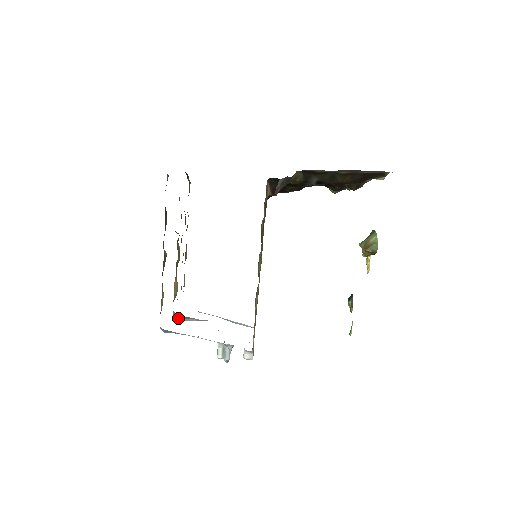
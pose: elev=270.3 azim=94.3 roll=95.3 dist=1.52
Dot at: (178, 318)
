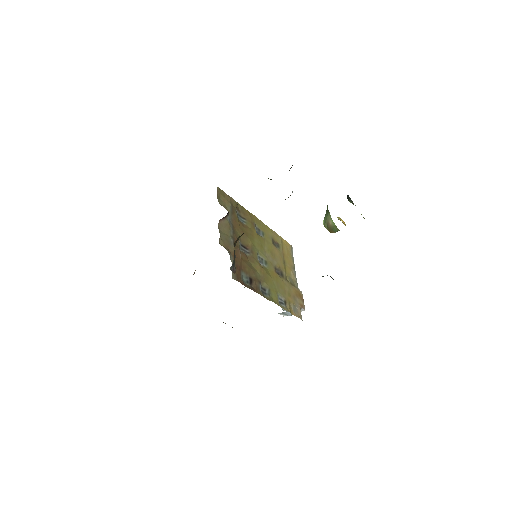
Dot at: occluded
